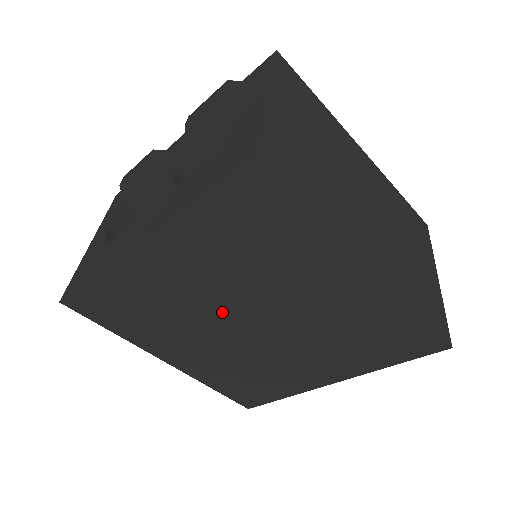
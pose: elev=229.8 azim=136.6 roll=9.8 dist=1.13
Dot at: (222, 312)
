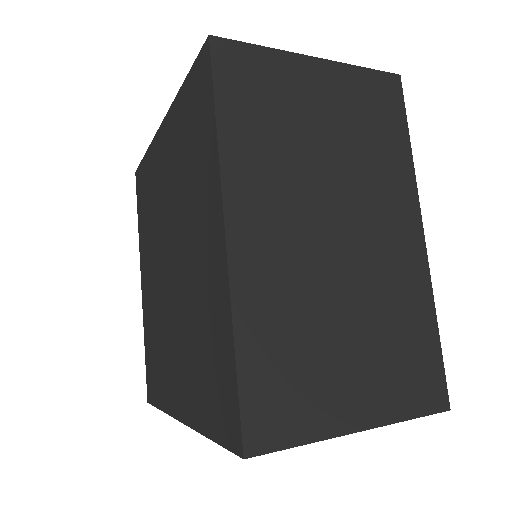
Dot at: (166, 235)
